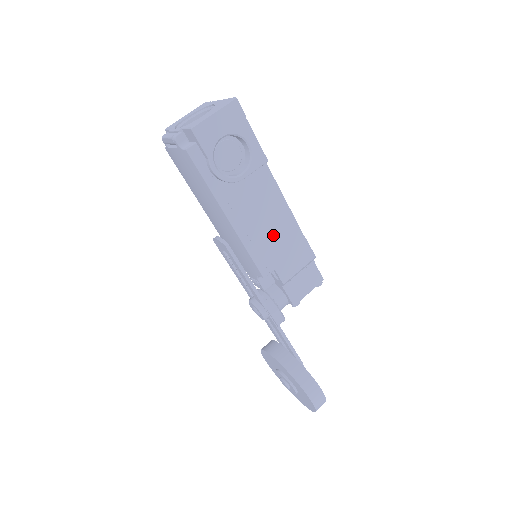
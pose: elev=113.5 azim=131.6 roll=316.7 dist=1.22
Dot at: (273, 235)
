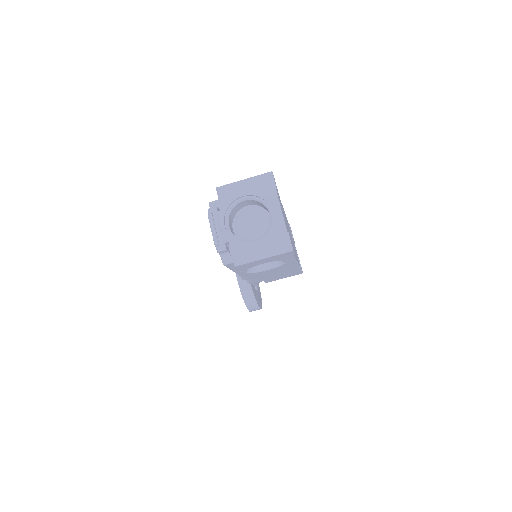
Dot at: (274, 274)
